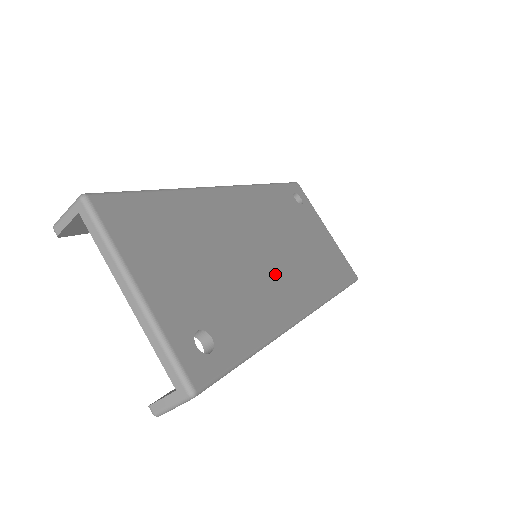
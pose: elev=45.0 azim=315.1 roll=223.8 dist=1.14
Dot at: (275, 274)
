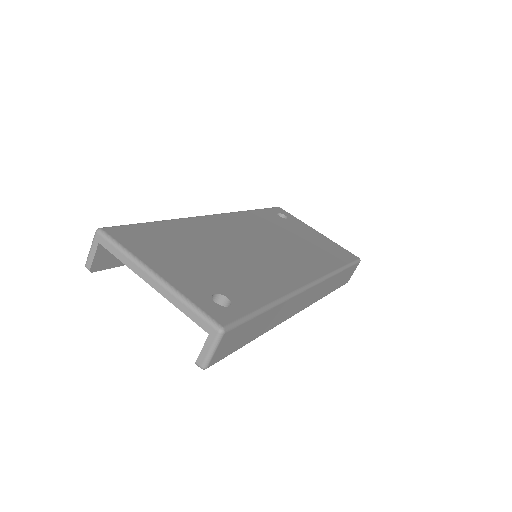
Dot at: (275, 260)
